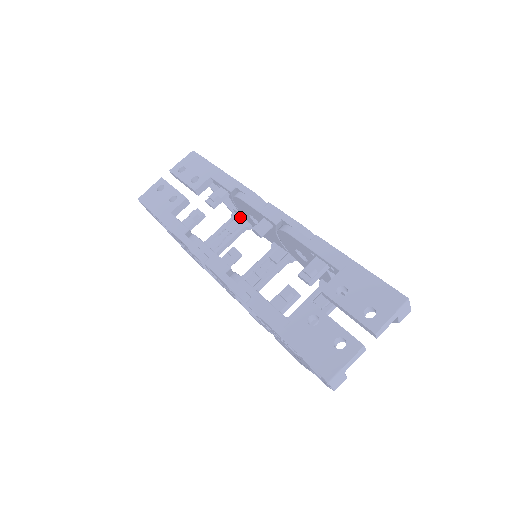
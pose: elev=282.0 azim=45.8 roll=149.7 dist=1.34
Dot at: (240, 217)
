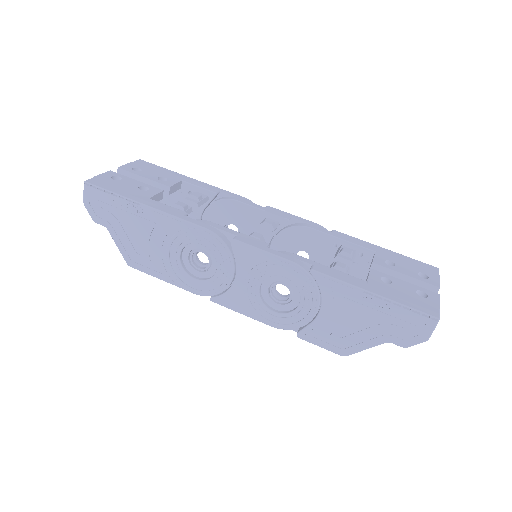
Dot at: occluded
